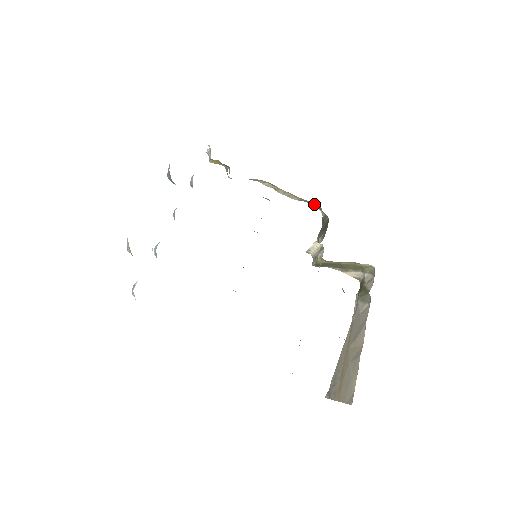
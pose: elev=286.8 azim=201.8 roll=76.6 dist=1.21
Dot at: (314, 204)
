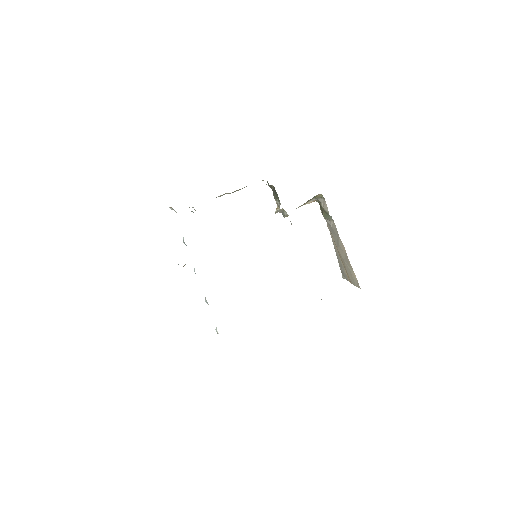
Dot at: occluded
